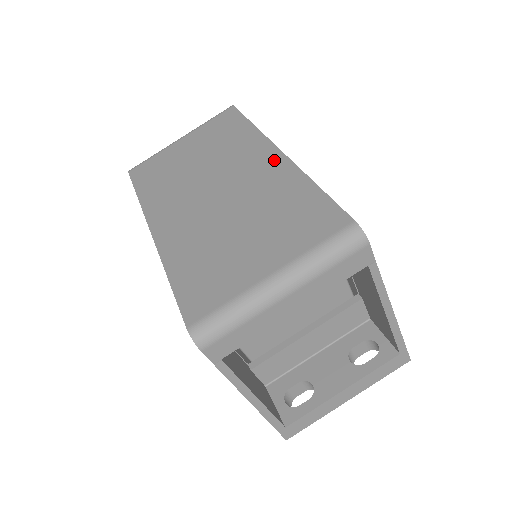
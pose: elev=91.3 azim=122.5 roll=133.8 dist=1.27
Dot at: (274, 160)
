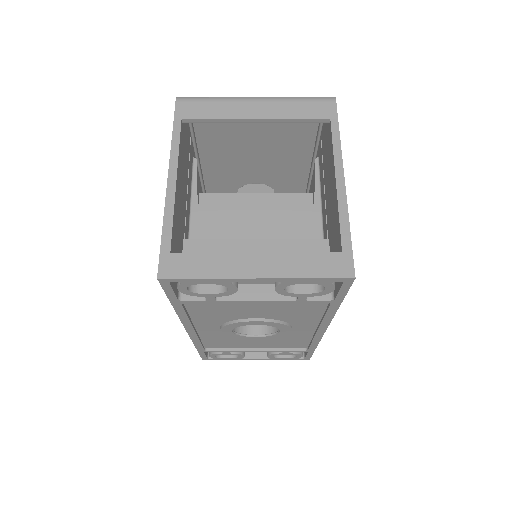
Dot at: occluded
